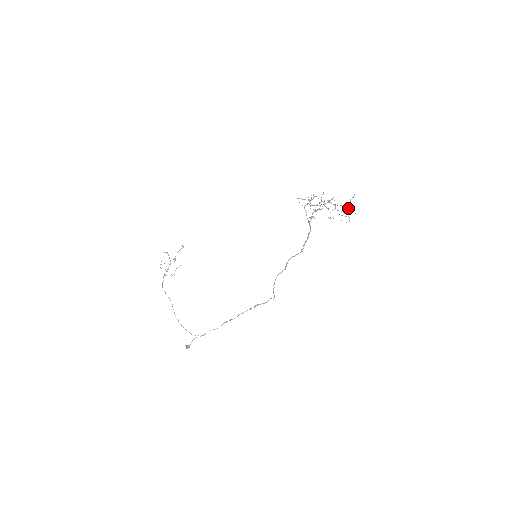
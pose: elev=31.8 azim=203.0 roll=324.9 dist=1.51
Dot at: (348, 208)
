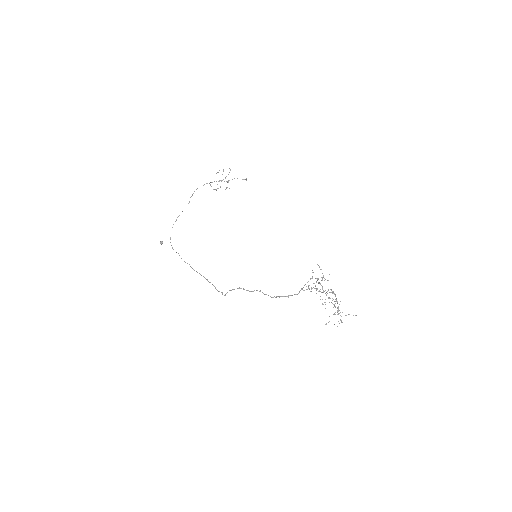
Dot at: occluded
